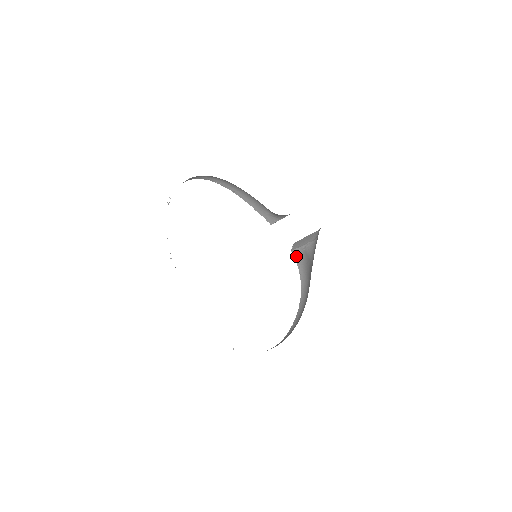
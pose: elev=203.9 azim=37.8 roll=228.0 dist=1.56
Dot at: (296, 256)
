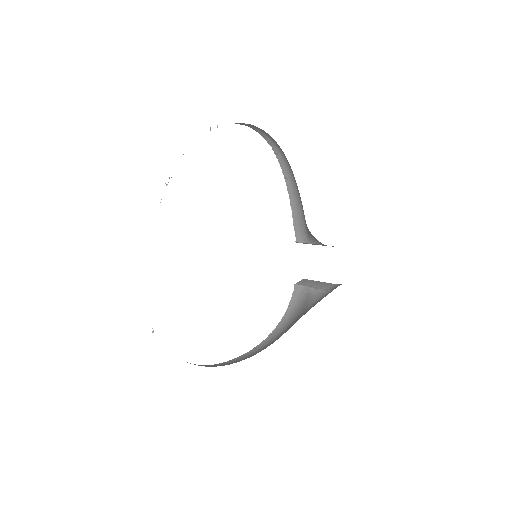
Dot at: (296, 293)
